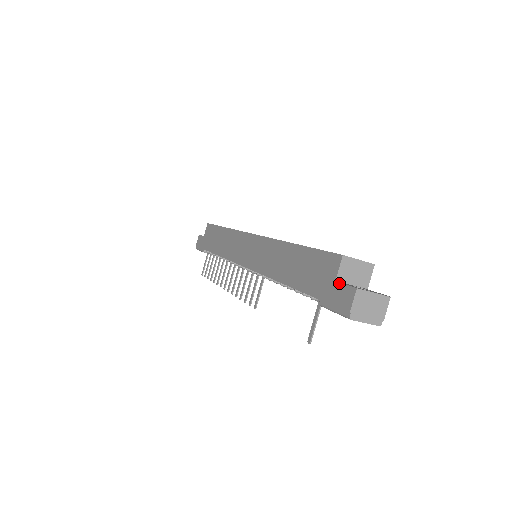
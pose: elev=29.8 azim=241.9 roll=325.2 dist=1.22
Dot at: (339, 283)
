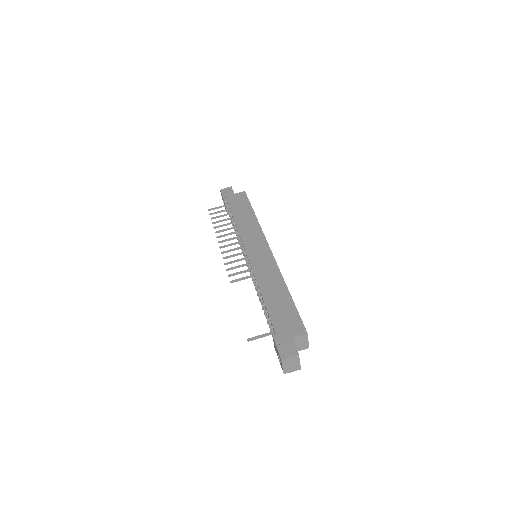
Dot at: (293, 341)
